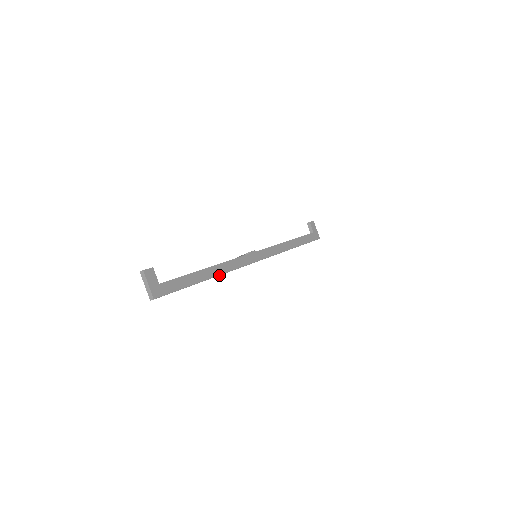
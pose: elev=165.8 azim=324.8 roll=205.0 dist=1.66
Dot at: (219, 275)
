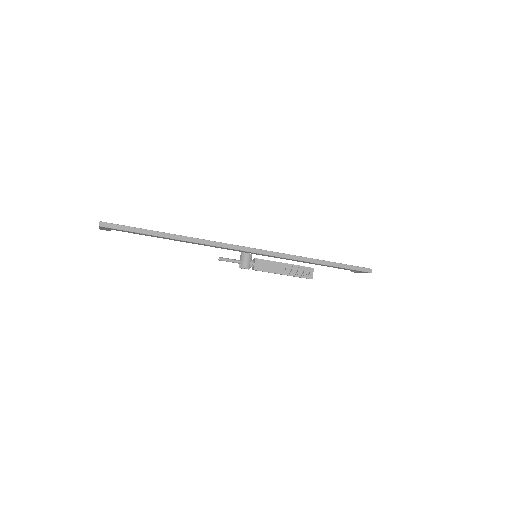
Dot at: (188, 237)
